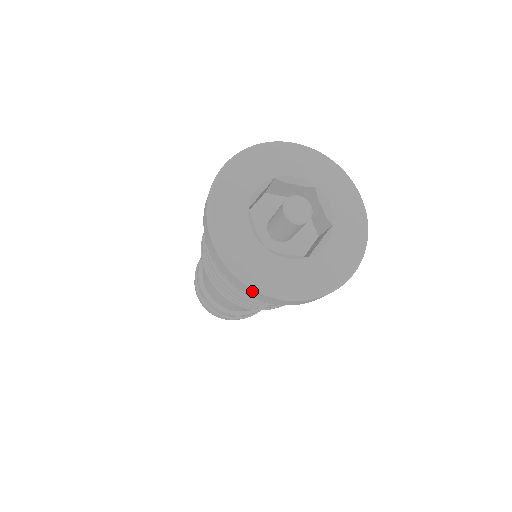
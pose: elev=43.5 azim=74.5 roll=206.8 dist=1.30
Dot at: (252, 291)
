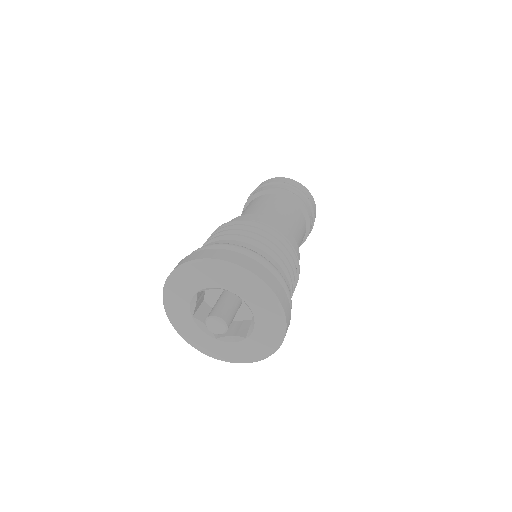
Dot at: occluded
